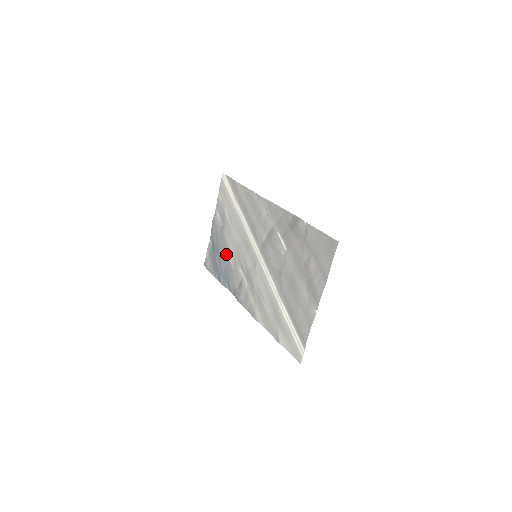
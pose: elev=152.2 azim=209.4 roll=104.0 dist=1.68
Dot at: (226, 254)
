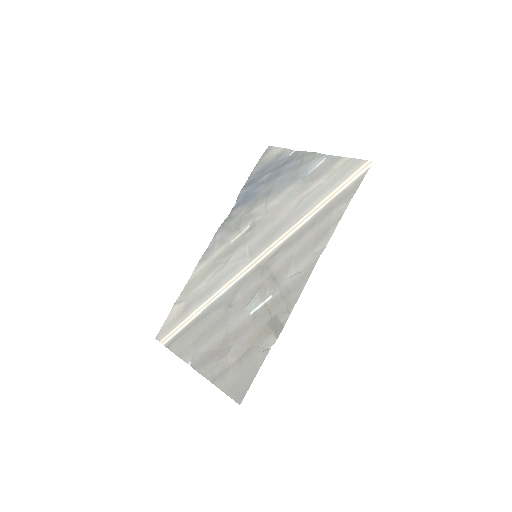
Dot at: (269, 194)
